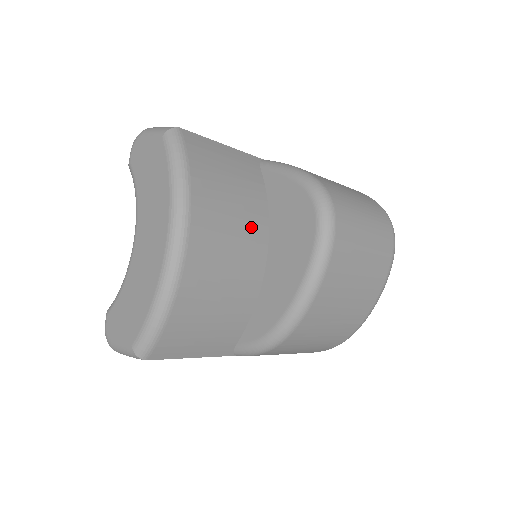
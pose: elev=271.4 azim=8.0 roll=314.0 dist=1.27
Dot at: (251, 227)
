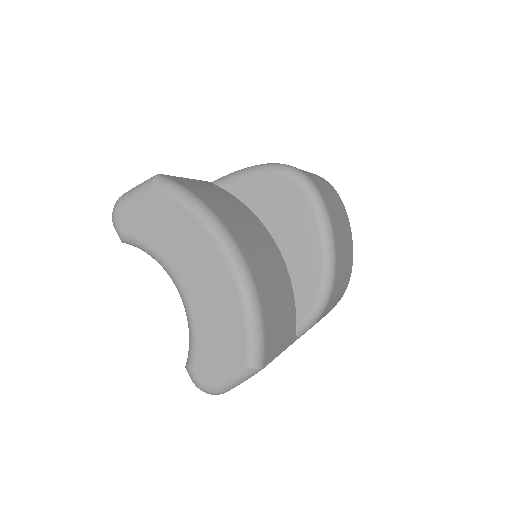
Dot at: (254, 224)
